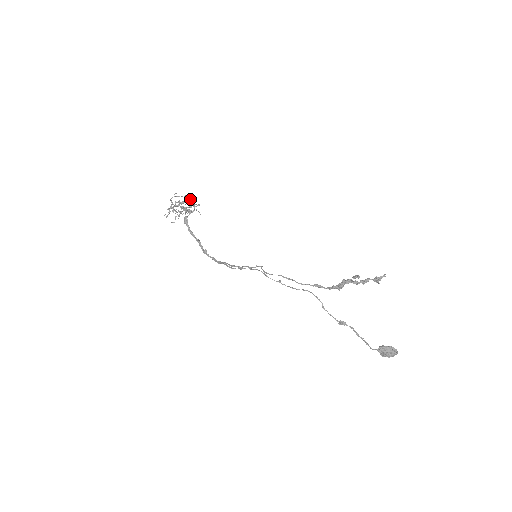
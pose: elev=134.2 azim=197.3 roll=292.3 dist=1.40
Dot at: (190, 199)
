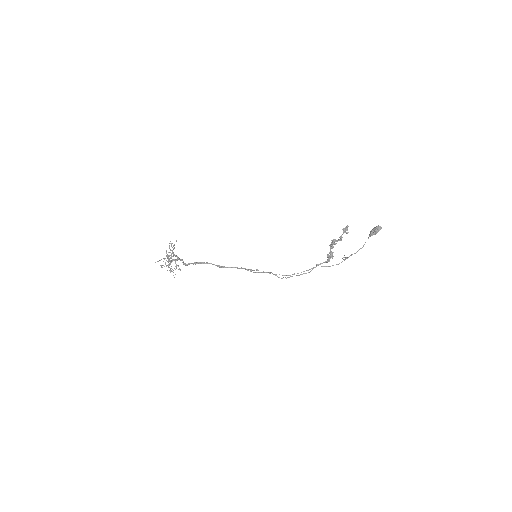
Dot at: occluded
